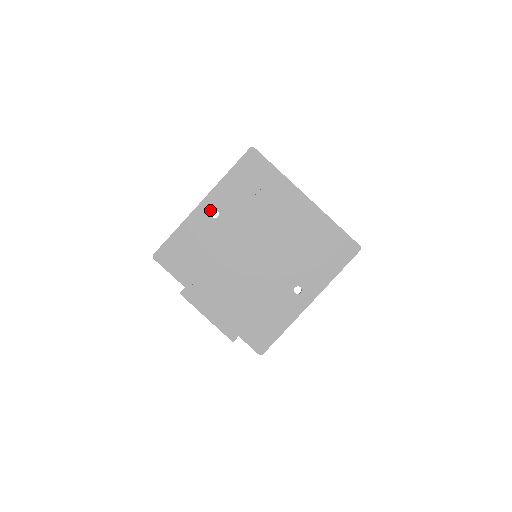
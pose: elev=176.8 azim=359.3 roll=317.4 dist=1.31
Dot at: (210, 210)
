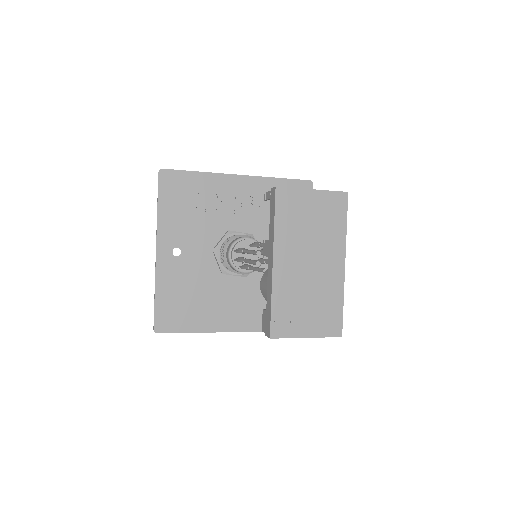
Dot at: (170, 252)
